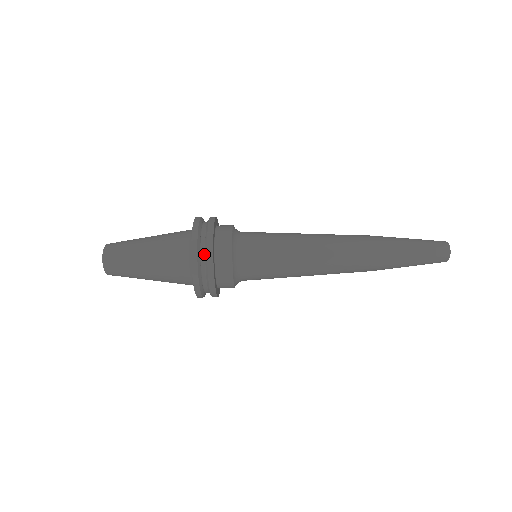
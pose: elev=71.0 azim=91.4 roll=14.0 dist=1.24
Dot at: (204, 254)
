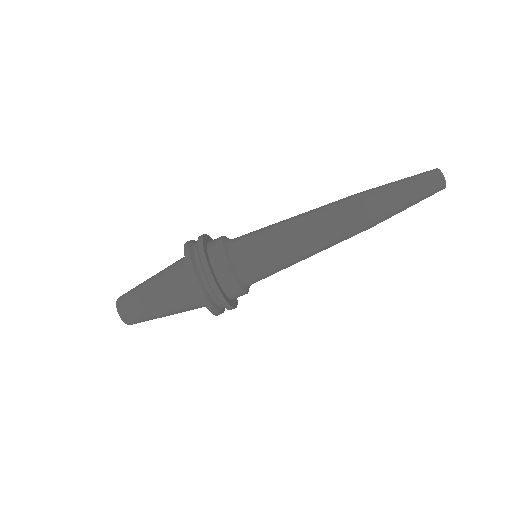
Dot at: (207, 283)
